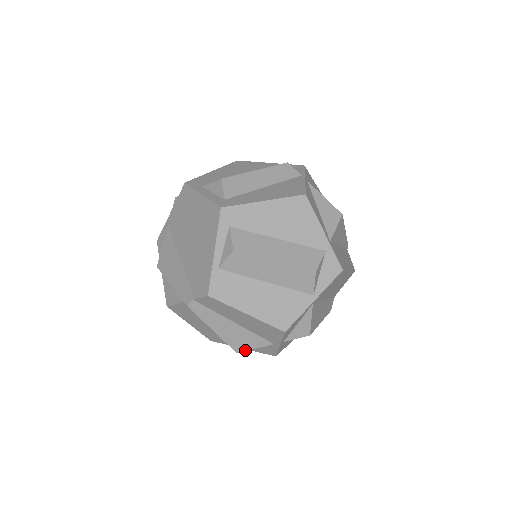
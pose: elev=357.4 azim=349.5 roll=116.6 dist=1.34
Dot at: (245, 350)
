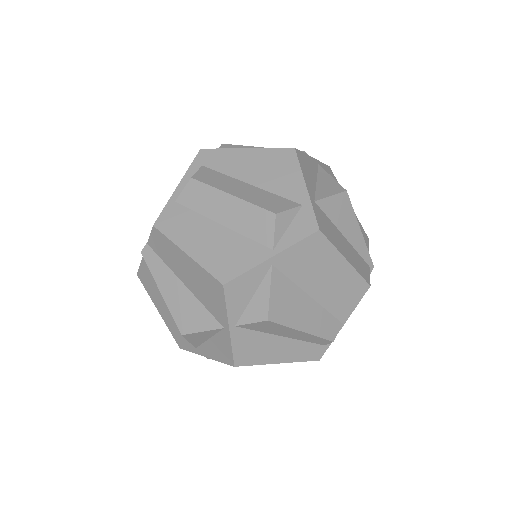
Dot at: (191, 332)
